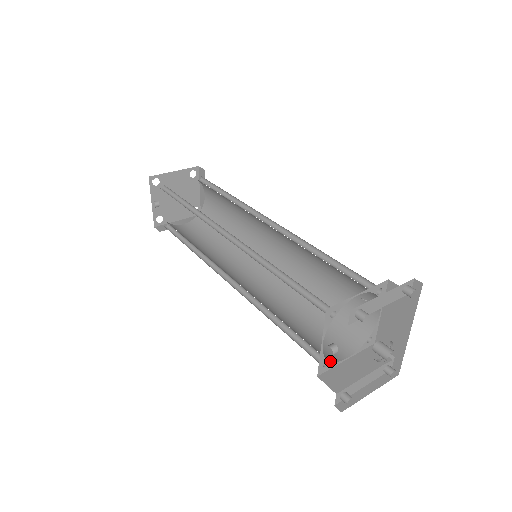
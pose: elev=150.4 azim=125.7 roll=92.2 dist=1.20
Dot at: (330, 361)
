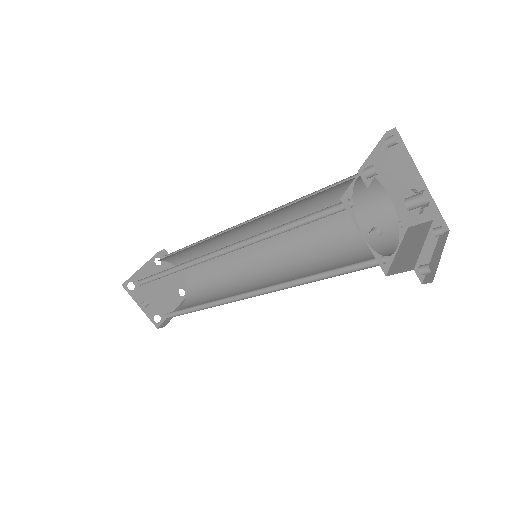
Dot at: (384, 256)
